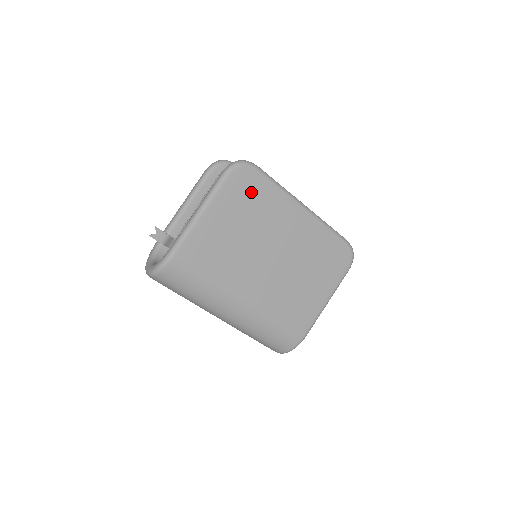
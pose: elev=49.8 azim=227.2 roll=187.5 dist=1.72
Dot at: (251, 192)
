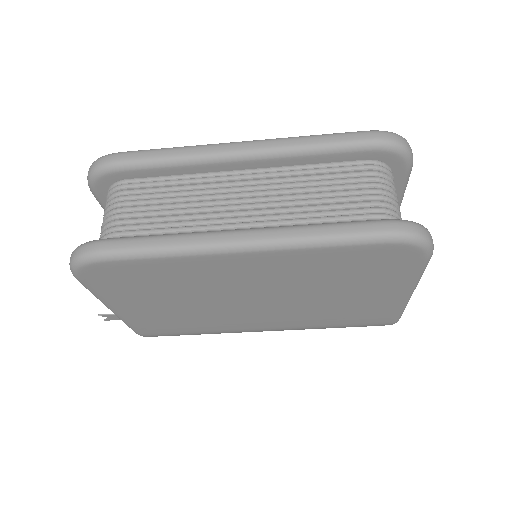
Dot at: (134, 279)
